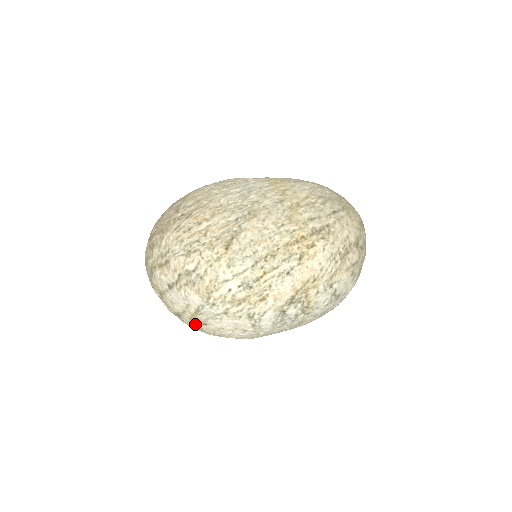
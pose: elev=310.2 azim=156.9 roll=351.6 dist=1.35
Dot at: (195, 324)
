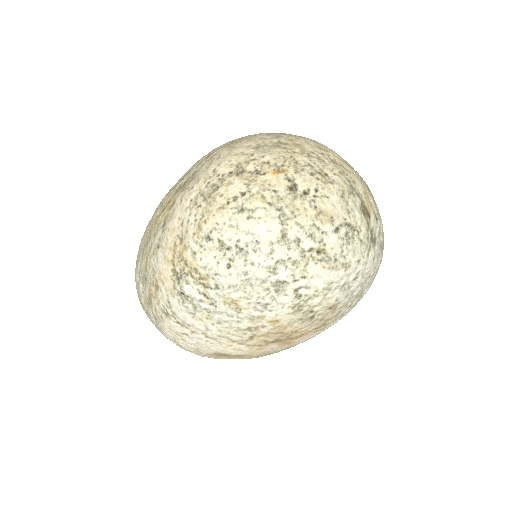
Dot at: occluded
